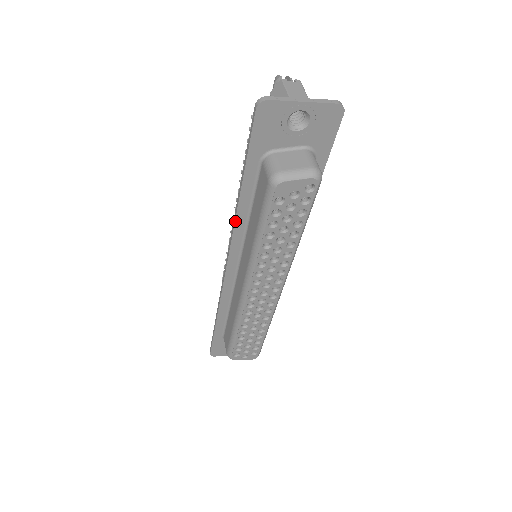
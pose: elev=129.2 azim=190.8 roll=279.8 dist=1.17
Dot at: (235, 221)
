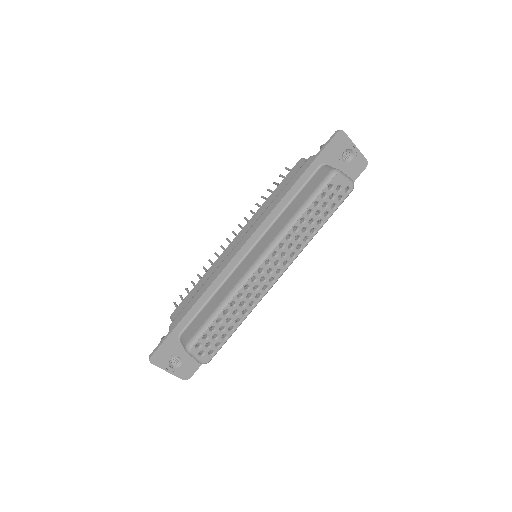
Dot at: (278, 203)
